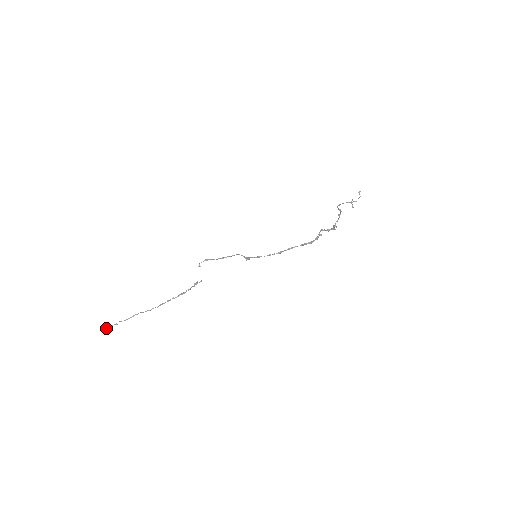
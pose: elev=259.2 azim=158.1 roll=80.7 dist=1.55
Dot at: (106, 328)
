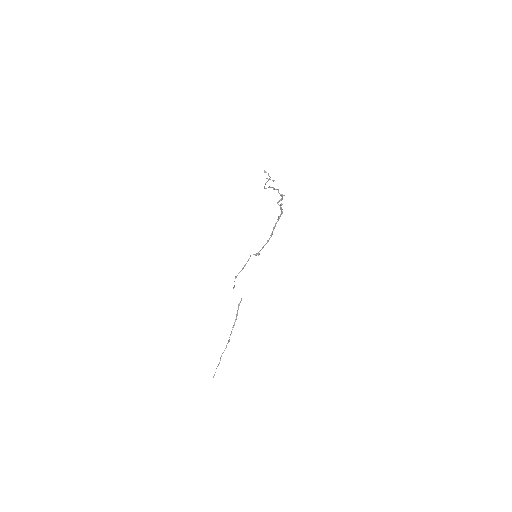
Dot at: (213, 377)
